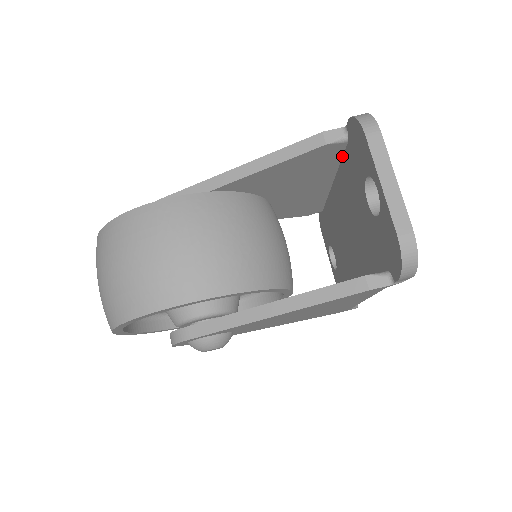
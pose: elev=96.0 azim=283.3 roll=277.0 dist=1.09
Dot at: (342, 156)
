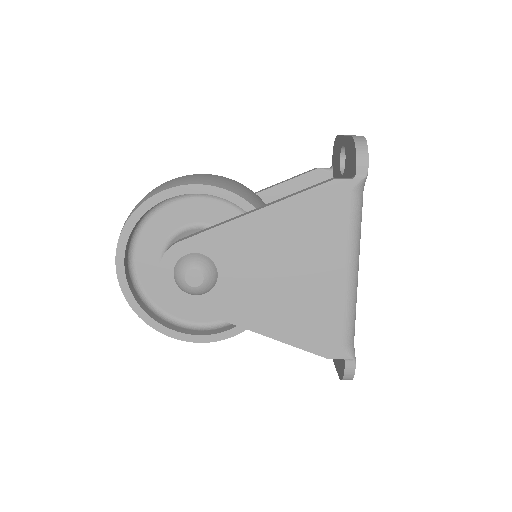
Dot at: occluded
